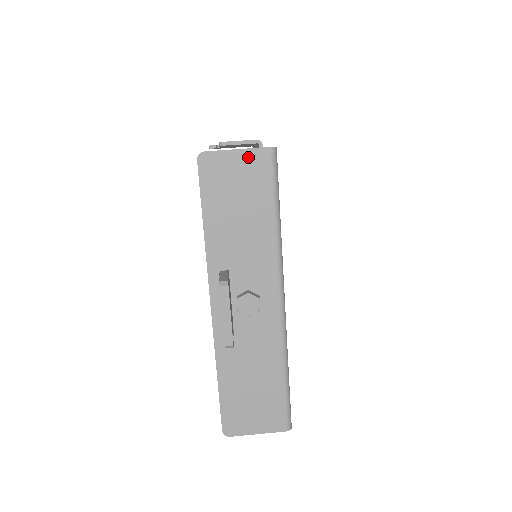
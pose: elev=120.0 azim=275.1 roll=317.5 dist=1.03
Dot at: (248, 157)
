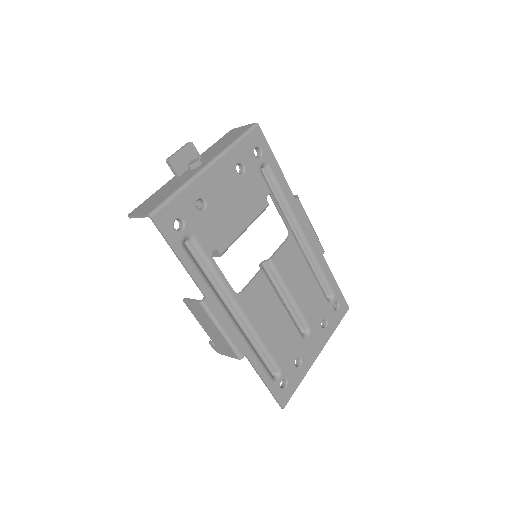
Dot at: (245, 127)
